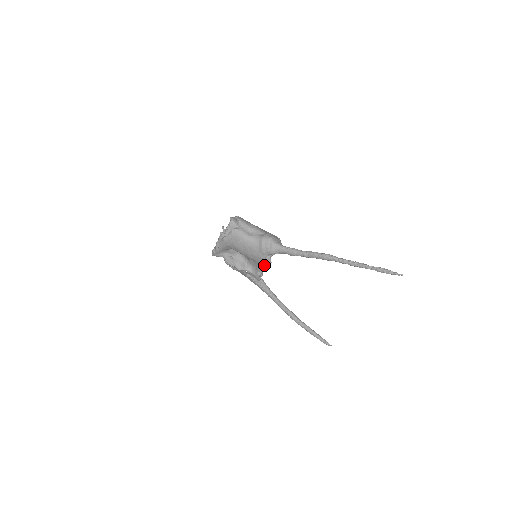
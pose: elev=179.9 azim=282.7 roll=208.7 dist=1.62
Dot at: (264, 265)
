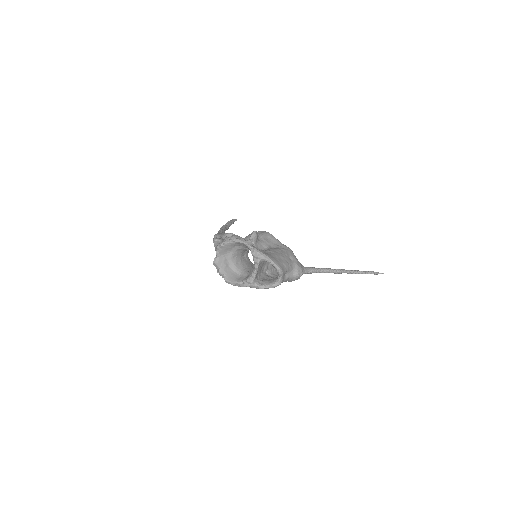
Dot at: occluded
